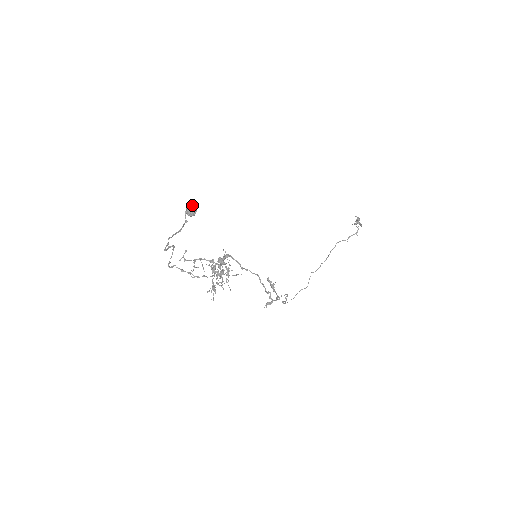
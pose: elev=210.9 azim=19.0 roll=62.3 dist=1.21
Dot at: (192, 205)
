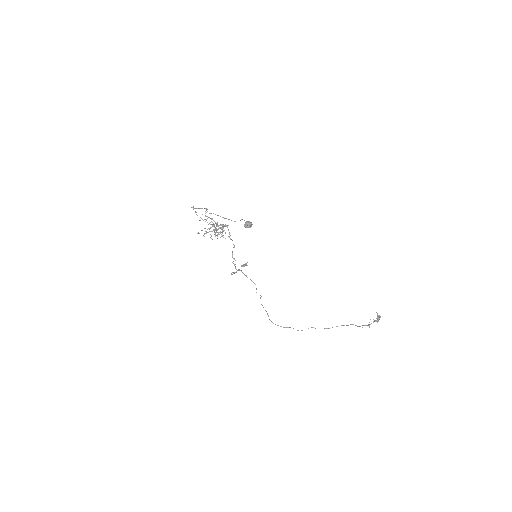
Dot at: (250, 222)
